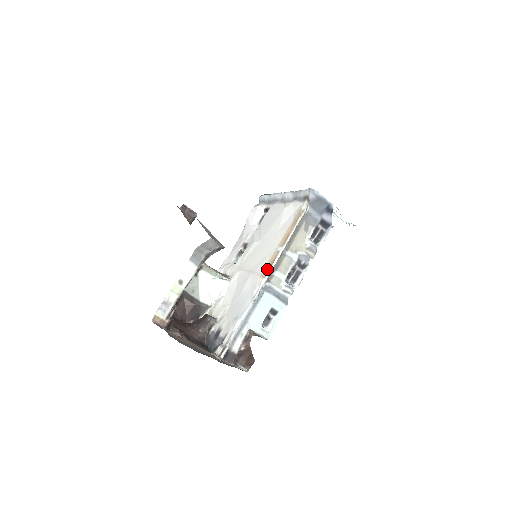
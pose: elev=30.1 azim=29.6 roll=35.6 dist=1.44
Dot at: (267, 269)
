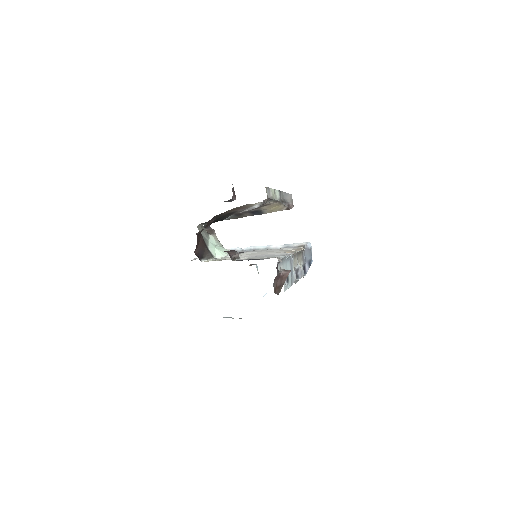
Dot at: occluded
